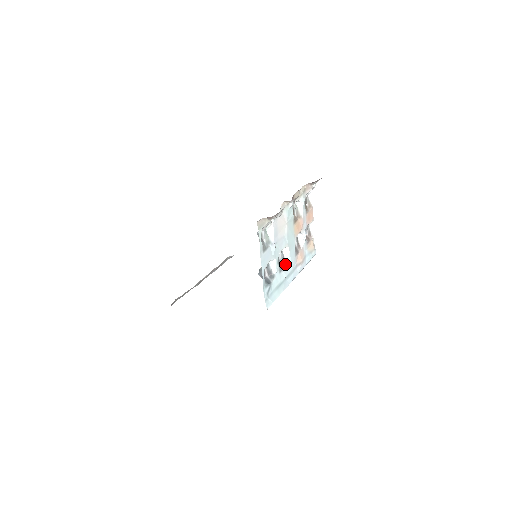
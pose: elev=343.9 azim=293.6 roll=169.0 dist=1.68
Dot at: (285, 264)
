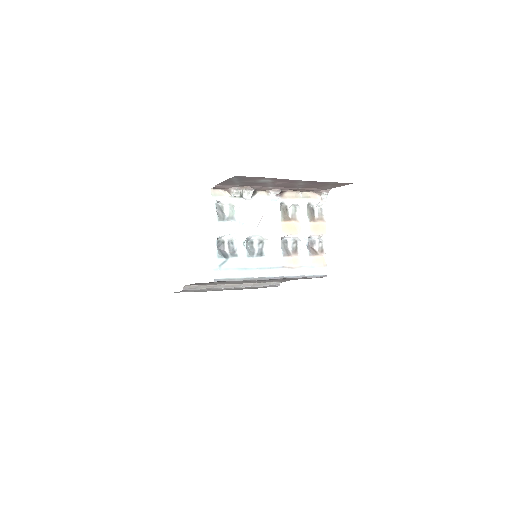
Dot at: (261, 255)
